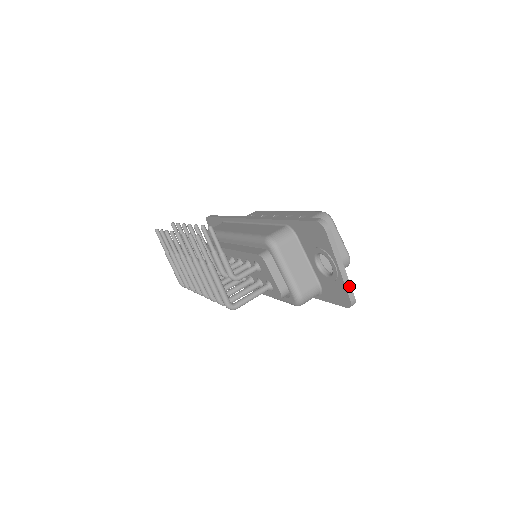
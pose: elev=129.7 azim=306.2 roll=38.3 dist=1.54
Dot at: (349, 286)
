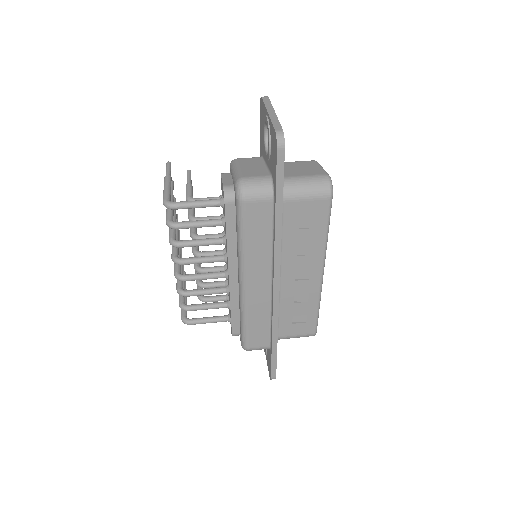
Dot at: (277, 123)
